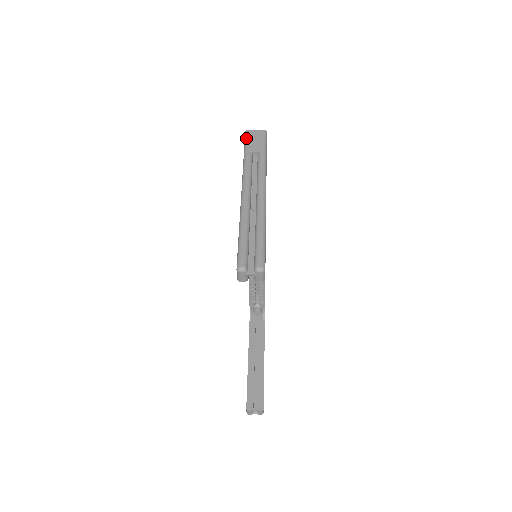
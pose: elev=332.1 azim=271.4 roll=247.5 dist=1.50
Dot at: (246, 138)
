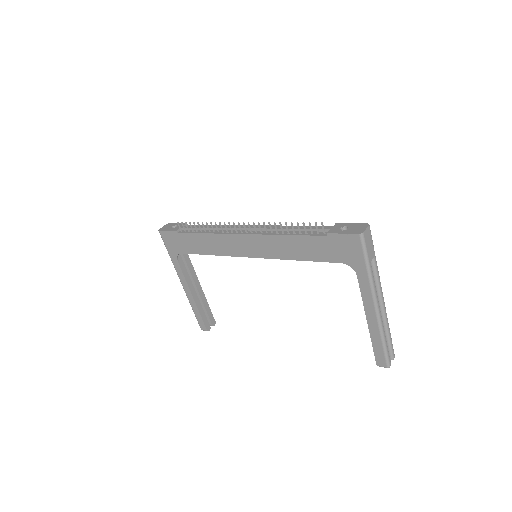
Dot at: (365, 246)
